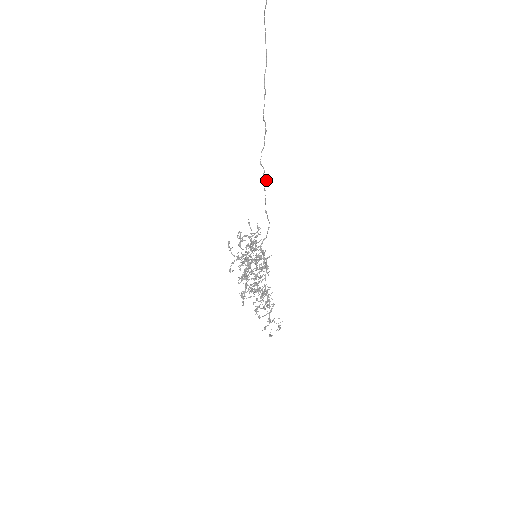
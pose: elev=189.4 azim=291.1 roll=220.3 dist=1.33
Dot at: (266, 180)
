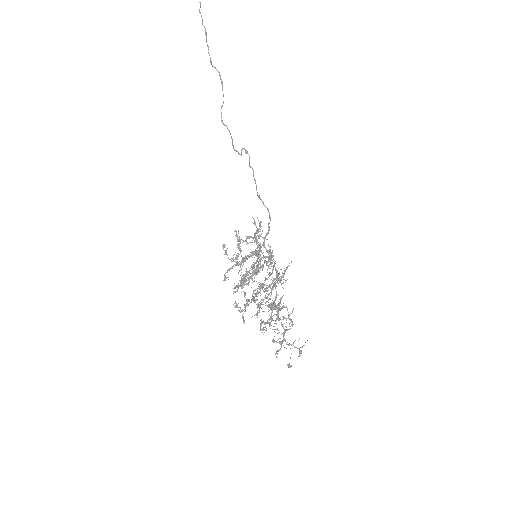
Dot at: (247, 152)
